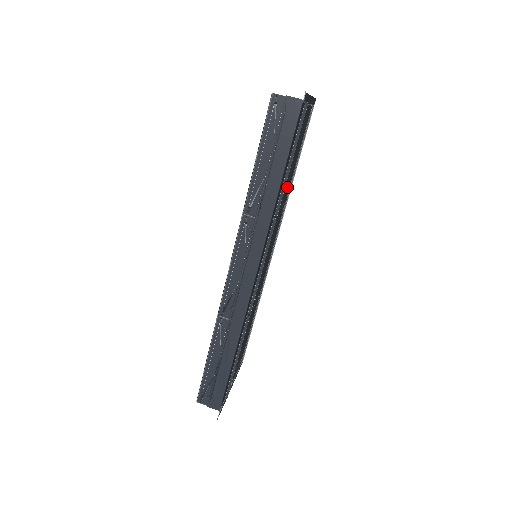
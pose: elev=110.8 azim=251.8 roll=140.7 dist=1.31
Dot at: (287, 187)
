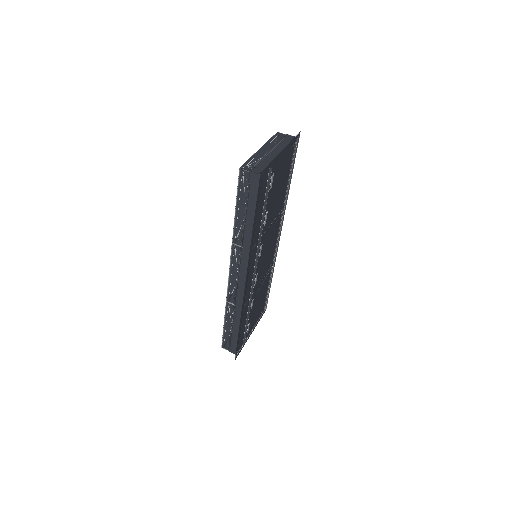
Dot at: (277, 206)
